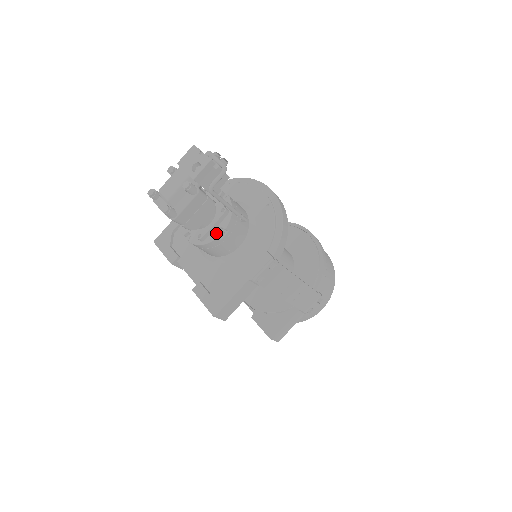
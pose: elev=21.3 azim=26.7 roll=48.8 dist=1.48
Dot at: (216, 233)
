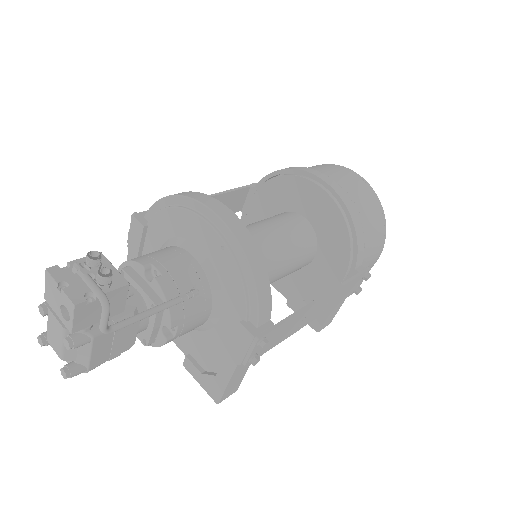
Dot at: (163, 334)
